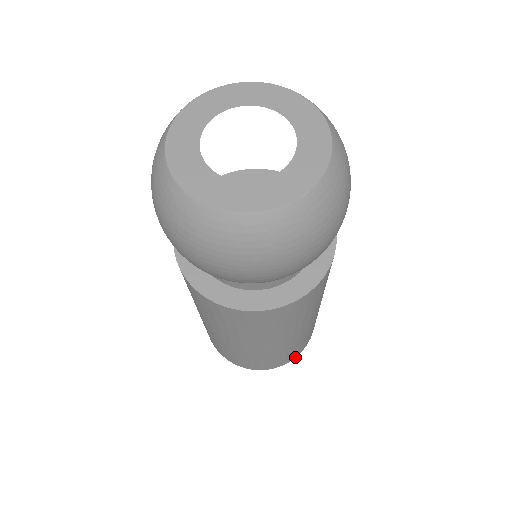
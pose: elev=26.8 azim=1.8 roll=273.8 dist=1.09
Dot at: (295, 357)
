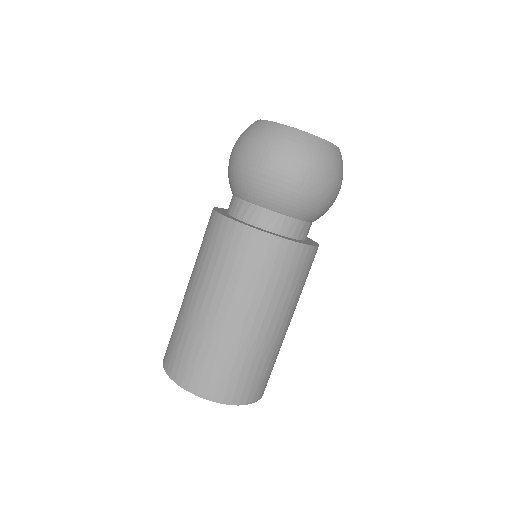
Dot at: (252, 402)
